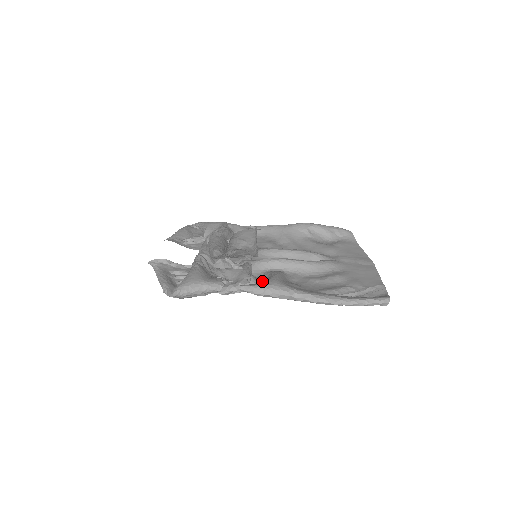
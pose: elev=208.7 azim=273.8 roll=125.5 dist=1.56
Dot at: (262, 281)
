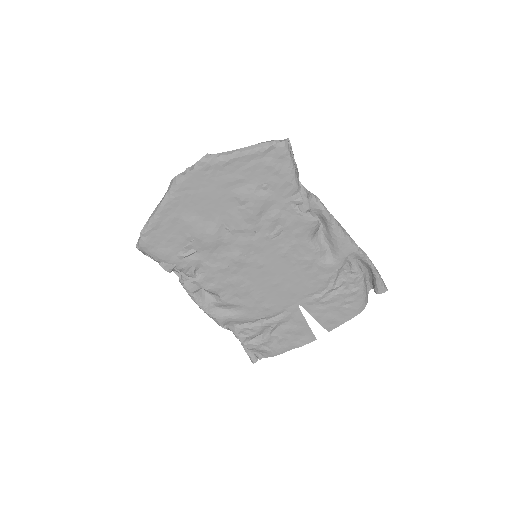
Dot at: (301, 235)
